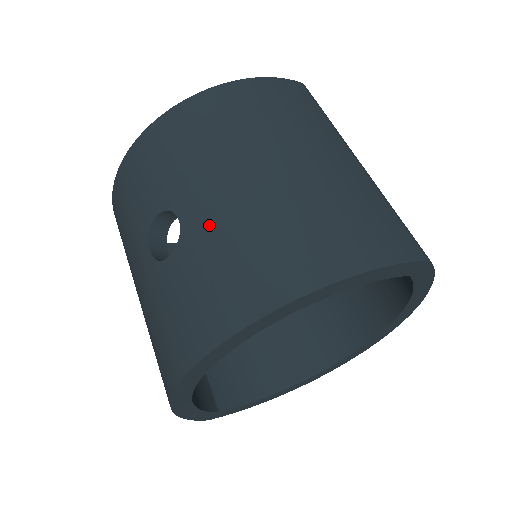
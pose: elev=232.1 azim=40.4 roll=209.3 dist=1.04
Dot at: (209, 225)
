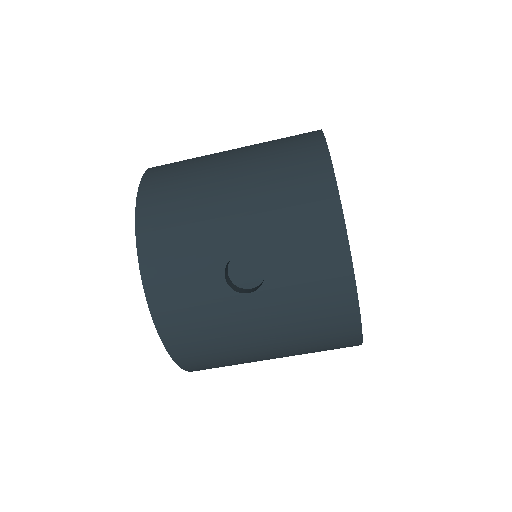
Dot at: (258, 229)
